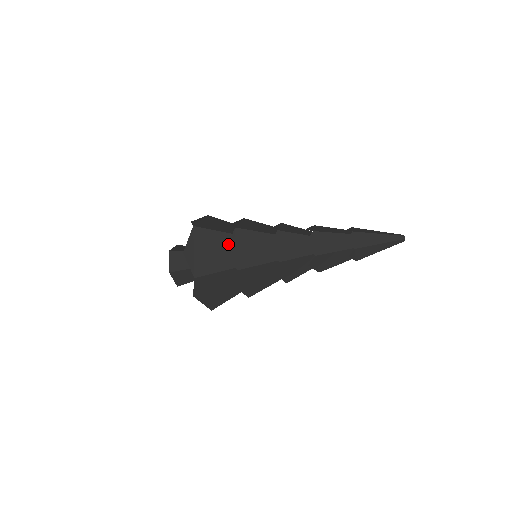
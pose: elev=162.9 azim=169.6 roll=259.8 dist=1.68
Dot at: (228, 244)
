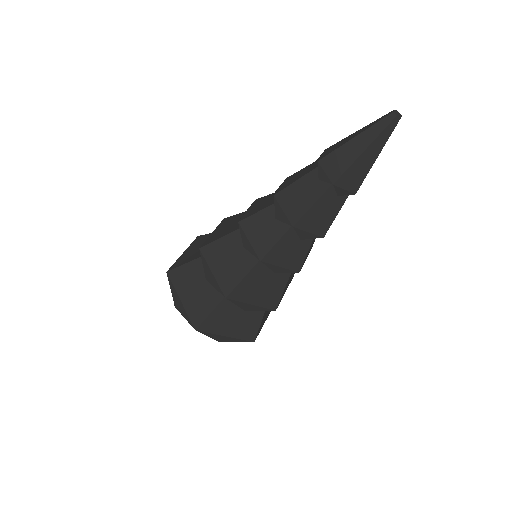
Dot at: occluded
